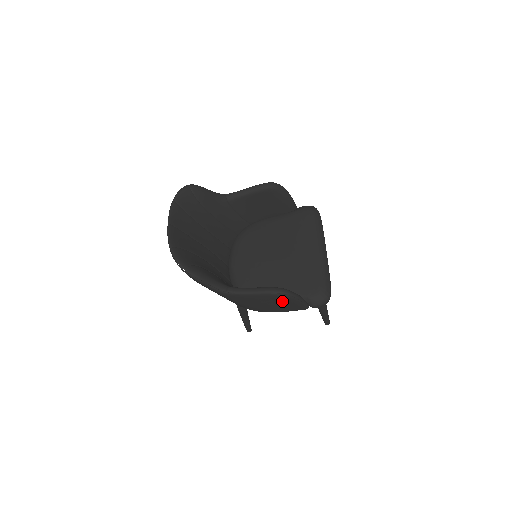
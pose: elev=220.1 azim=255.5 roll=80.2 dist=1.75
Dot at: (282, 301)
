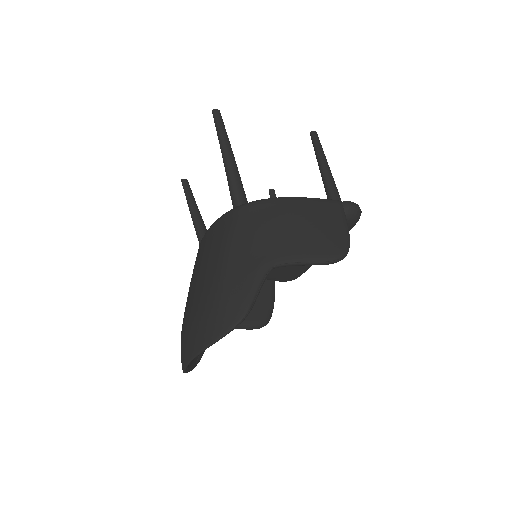
Dot at: occluded
